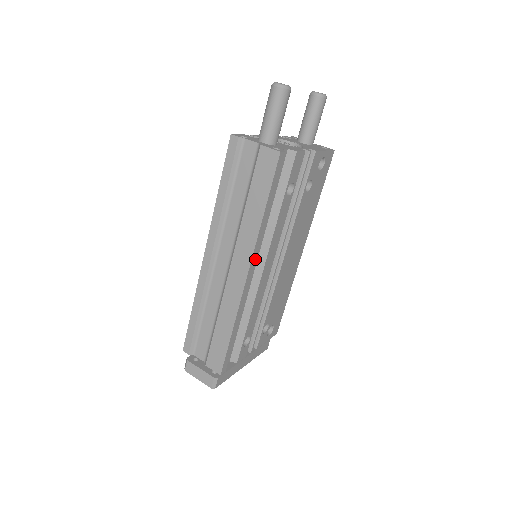
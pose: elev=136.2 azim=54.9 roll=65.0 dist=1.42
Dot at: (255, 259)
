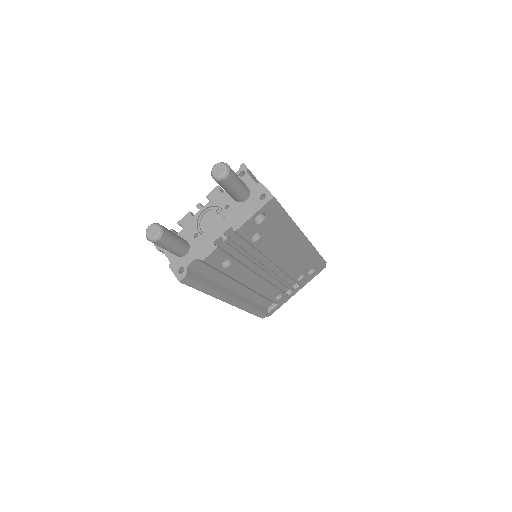
Dot at: (229, 297)
